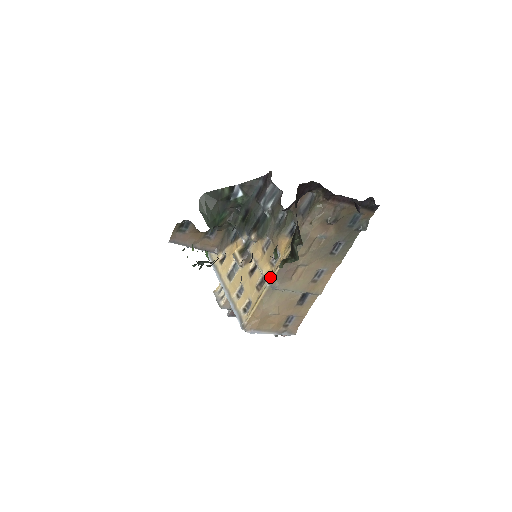
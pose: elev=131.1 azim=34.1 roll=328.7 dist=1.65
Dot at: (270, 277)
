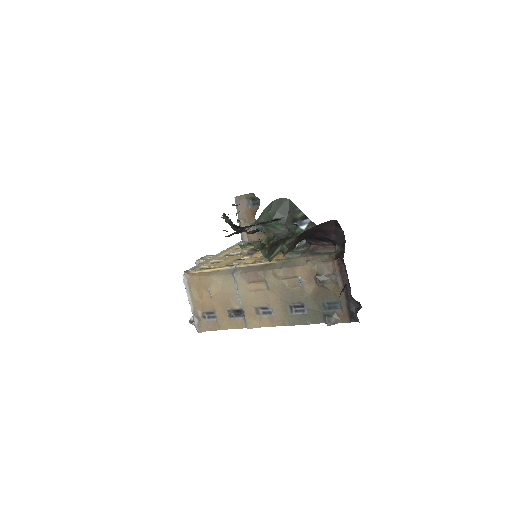
Dot at: (242, 245)
